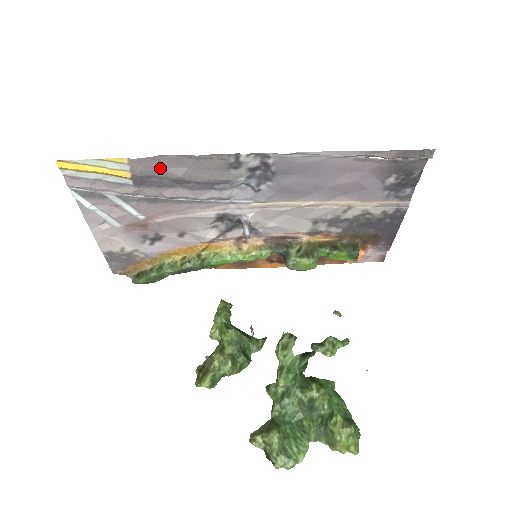
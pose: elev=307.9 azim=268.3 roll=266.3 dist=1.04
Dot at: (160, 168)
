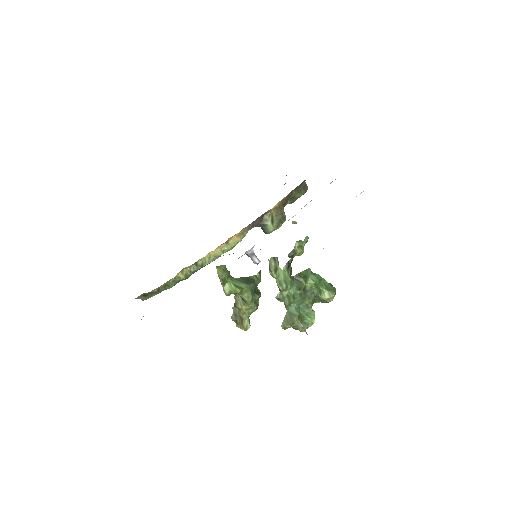
Dot at: occluded
